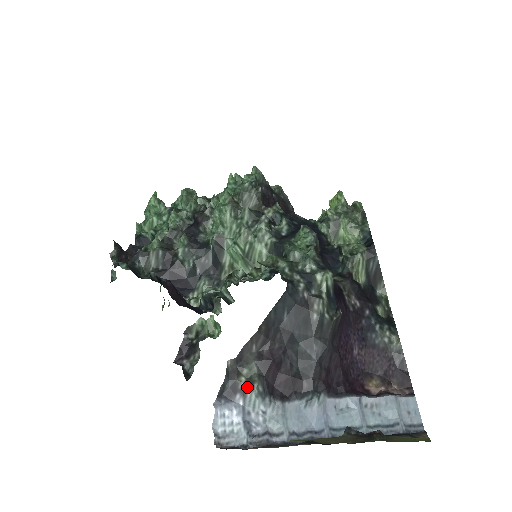
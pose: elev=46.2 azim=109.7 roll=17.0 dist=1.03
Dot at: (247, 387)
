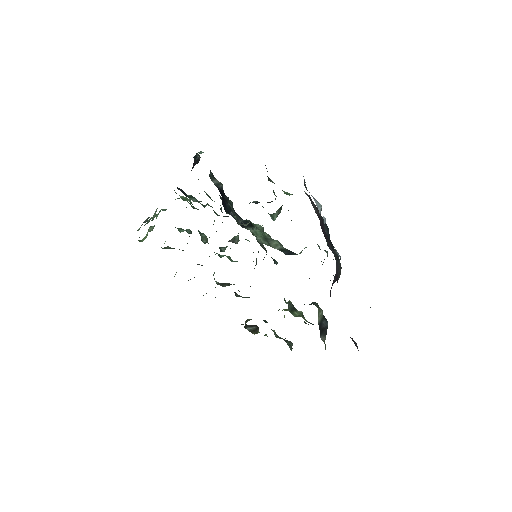
Dot at: (317, 201)
